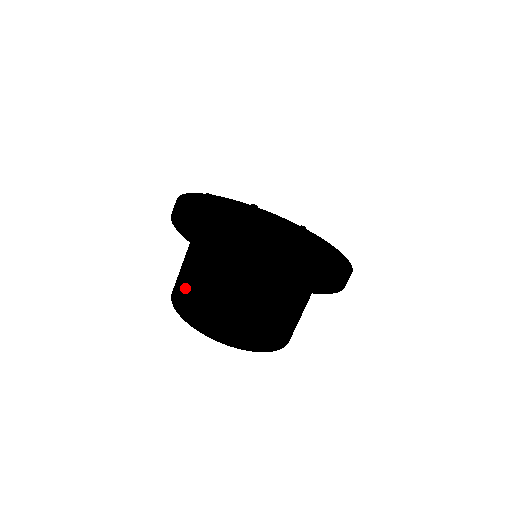
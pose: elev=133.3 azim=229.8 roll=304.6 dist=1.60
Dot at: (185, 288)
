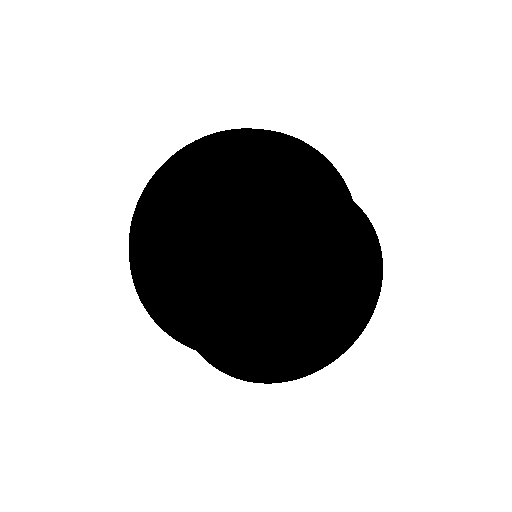
Dot at: (250, 177)
